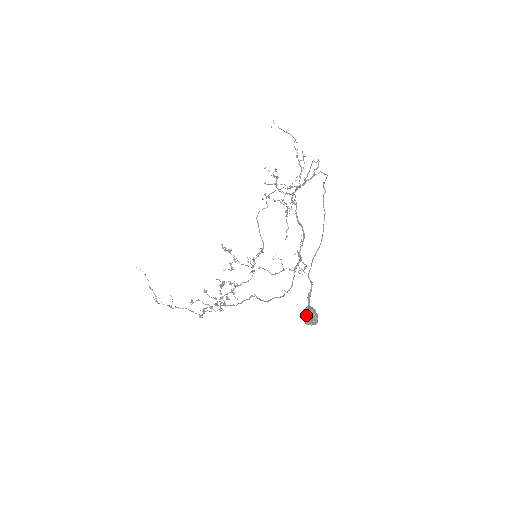
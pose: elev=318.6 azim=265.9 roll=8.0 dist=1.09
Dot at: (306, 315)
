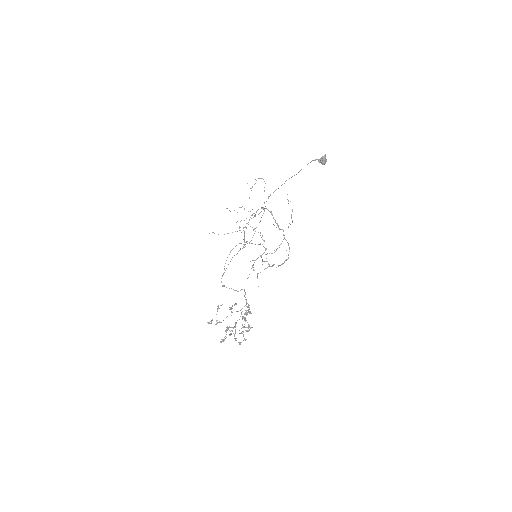
Dot at: (321, 158)
